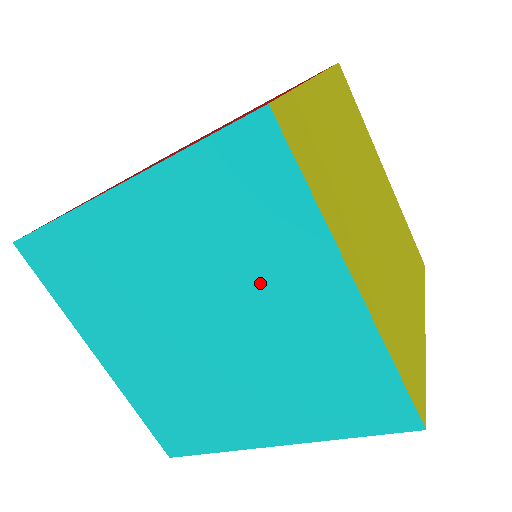
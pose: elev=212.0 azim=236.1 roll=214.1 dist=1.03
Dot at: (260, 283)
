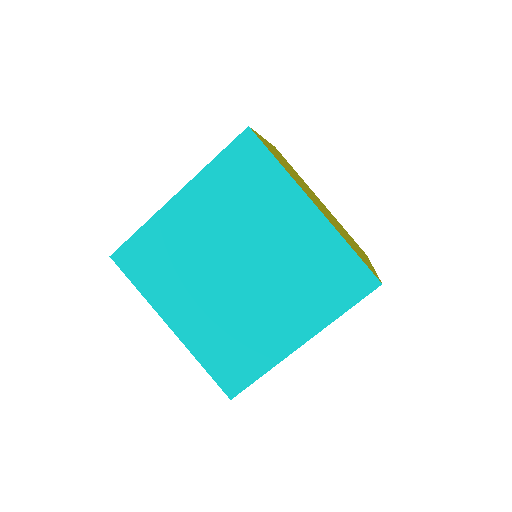
Dot at: (265, 223)
